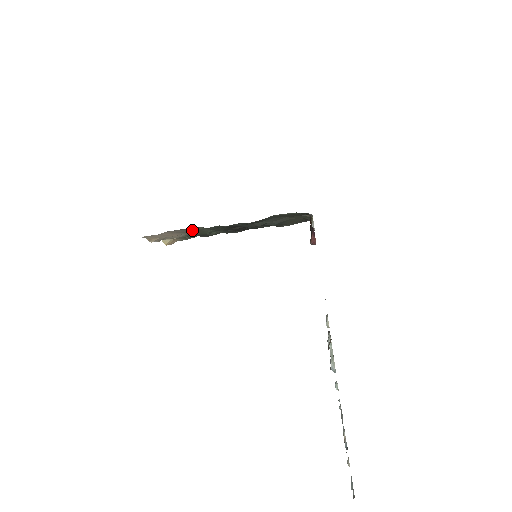
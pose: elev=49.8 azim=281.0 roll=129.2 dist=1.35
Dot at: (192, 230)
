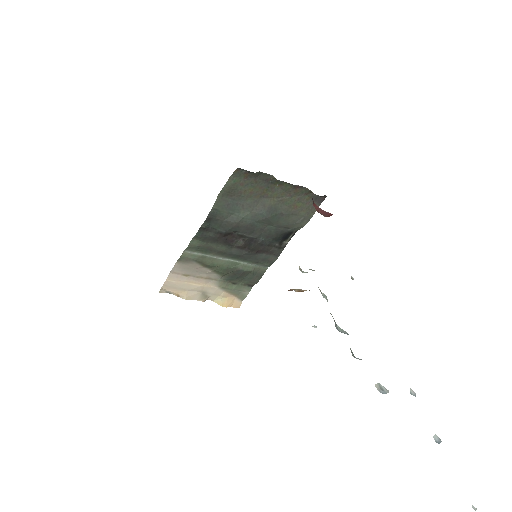
Dot at: (193, 263)
